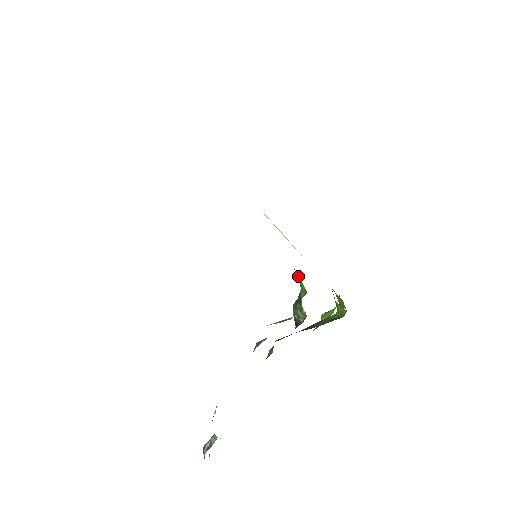
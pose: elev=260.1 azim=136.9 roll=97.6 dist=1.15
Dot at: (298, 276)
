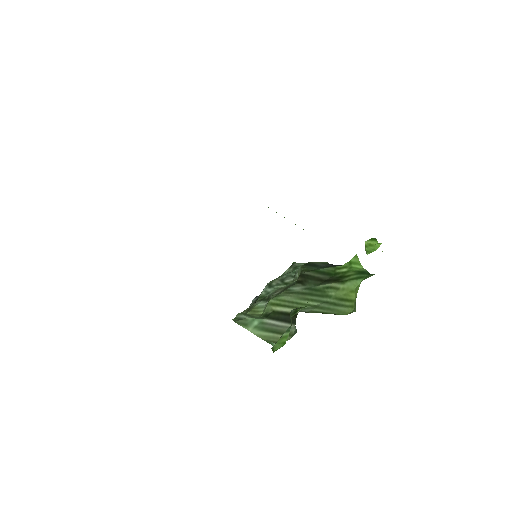
Dot at: occluded
